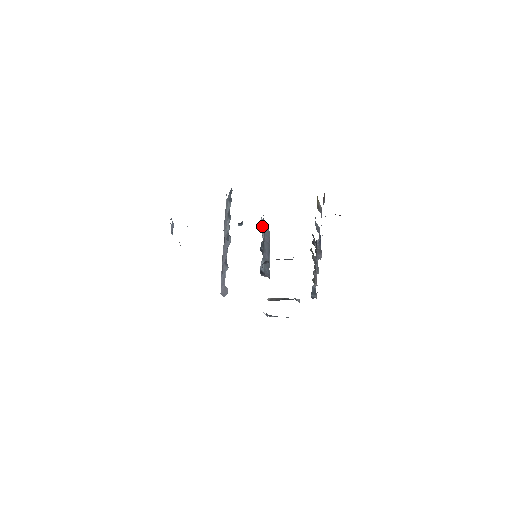
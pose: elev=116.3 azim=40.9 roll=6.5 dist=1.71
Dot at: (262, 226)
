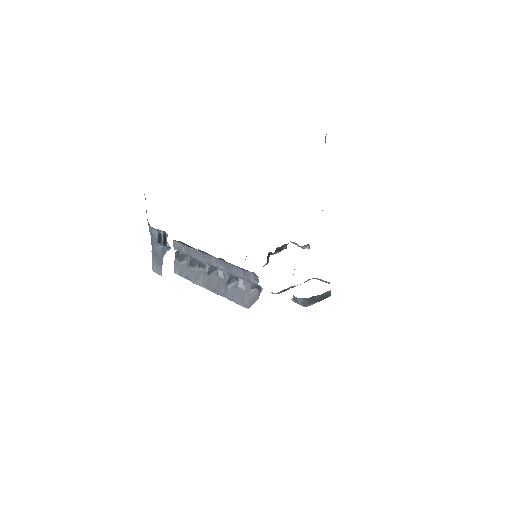
Dot at: occluded
